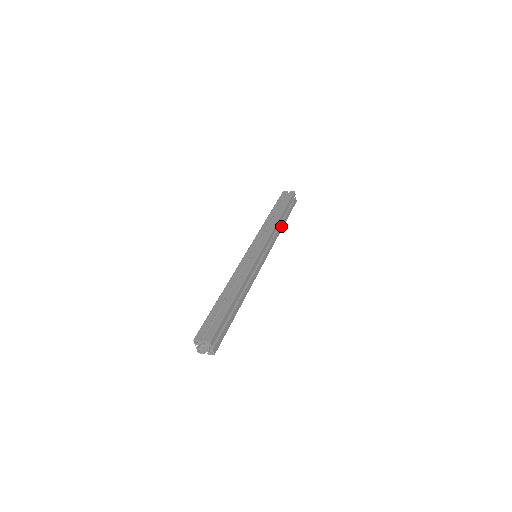
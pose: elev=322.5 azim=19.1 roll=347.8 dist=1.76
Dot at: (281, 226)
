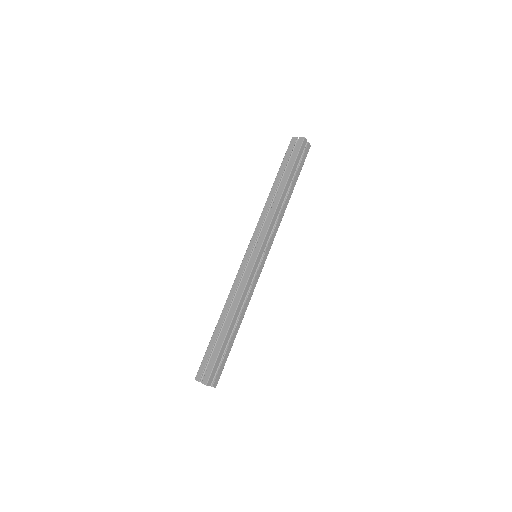
Dot at: (287, 200)
